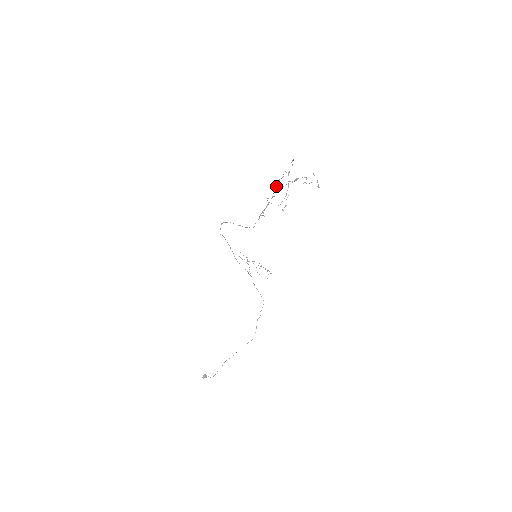
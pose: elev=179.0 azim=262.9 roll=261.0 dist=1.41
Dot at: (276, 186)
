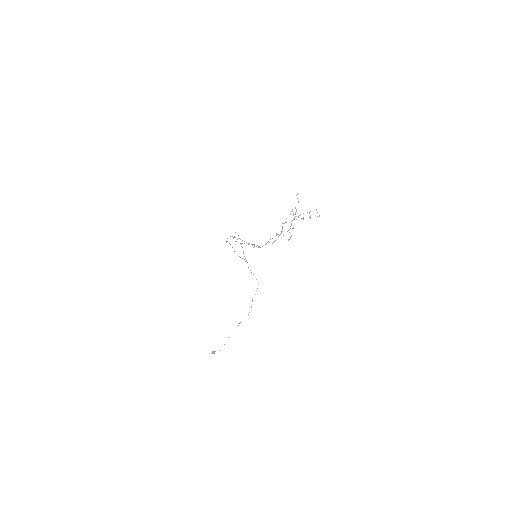
Dot at: occluded
